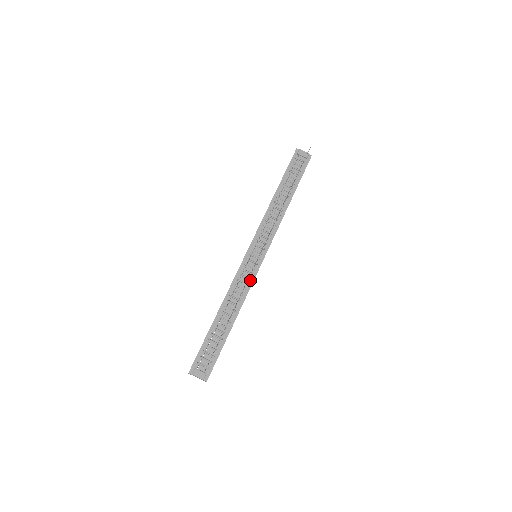
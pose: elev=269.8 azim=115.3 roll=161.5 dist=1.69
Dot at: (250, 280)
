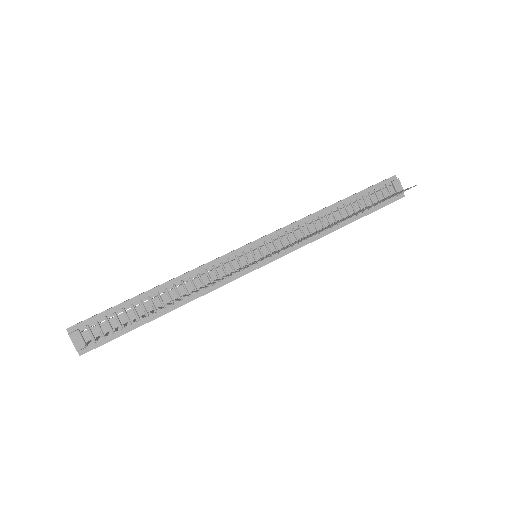
Dot at: (227, 278)
